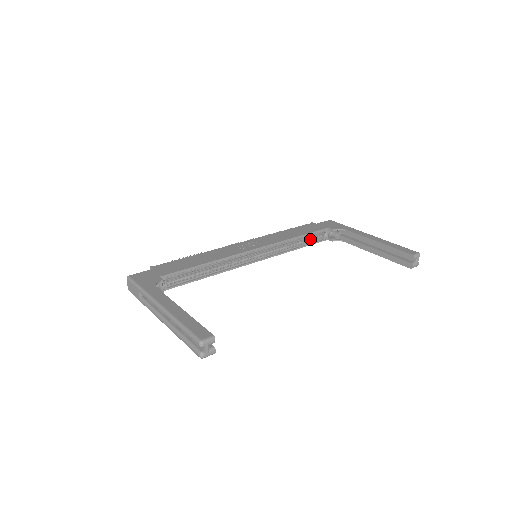
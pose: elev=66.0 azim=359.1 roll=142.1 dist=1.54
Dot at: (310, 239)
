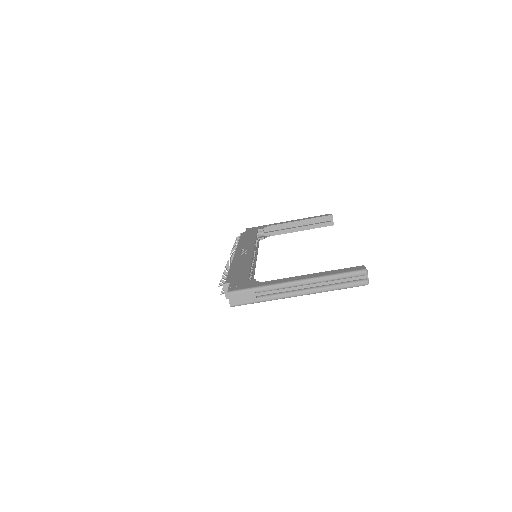
Dot at: (256, 241)
